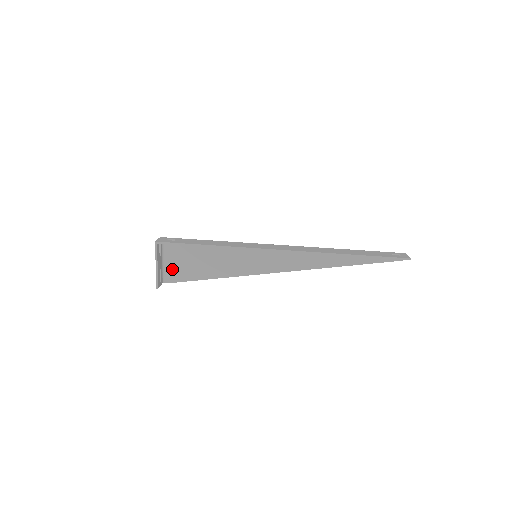
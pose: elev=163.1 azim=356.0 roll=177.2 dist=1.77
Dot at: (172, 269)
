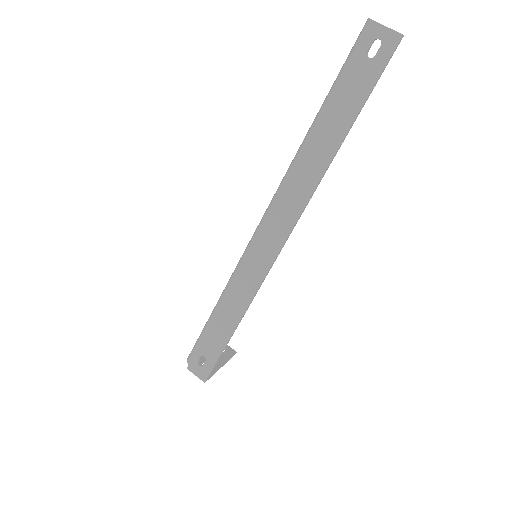
Dot at: occluded
